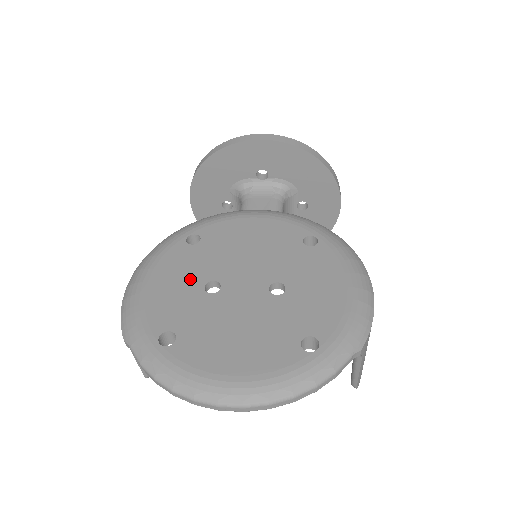
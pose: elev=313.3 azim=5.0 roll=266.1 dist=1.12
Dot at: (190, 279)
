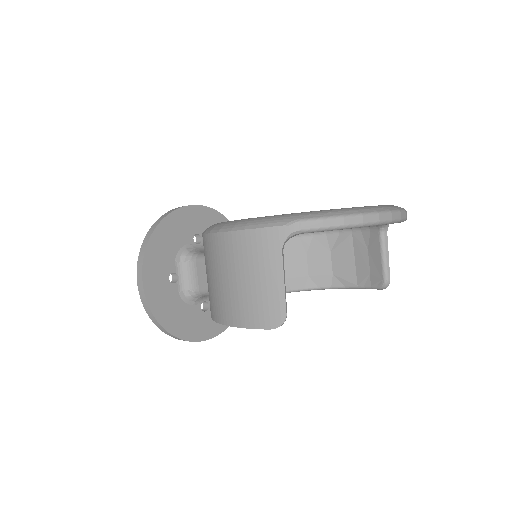
Dot at: occluded
